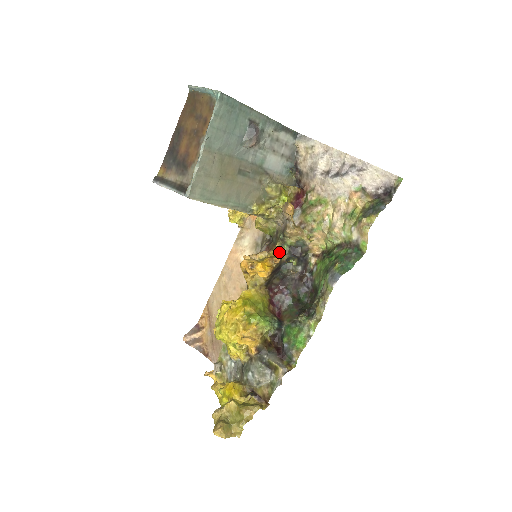
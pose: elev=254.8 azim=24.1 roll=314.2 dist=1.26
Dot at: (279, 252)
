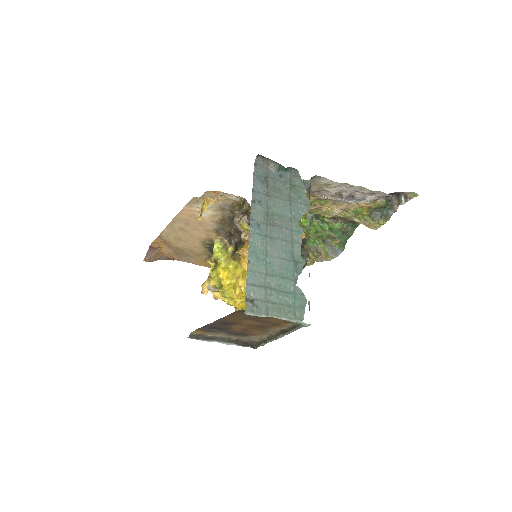
Dot at: occluded
